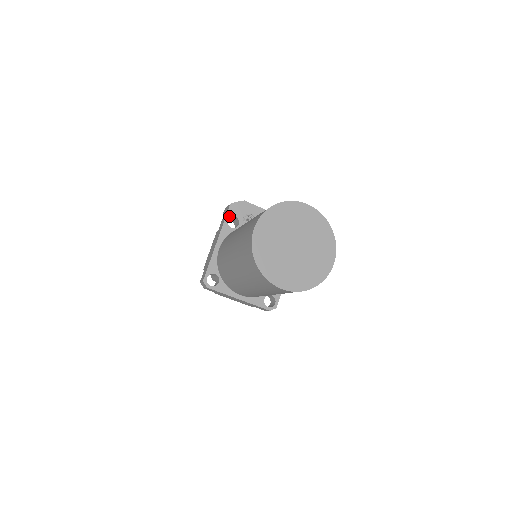
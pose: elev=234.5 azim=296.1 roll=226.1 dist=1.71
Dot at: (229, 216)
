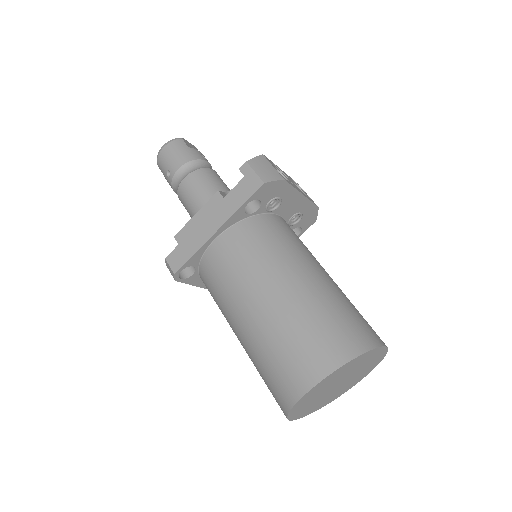
Dot at: (253, 199)
